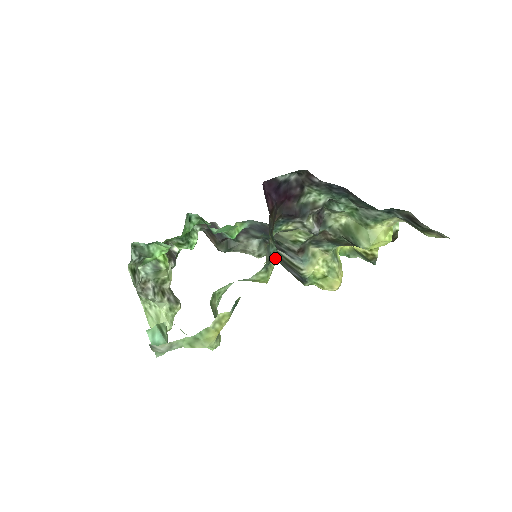
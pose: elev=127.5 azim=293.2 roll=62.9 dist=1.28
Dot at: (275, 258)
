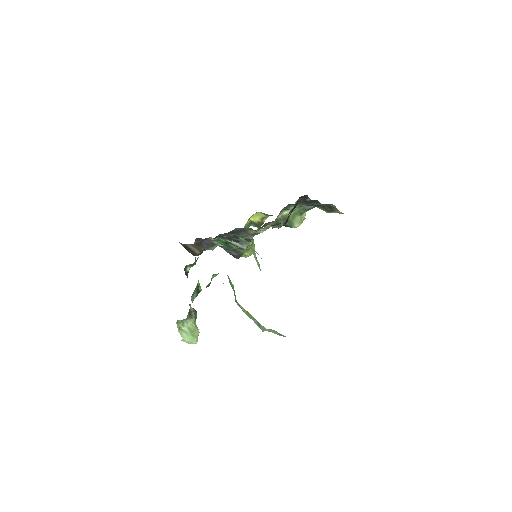
Dot at: occluded
